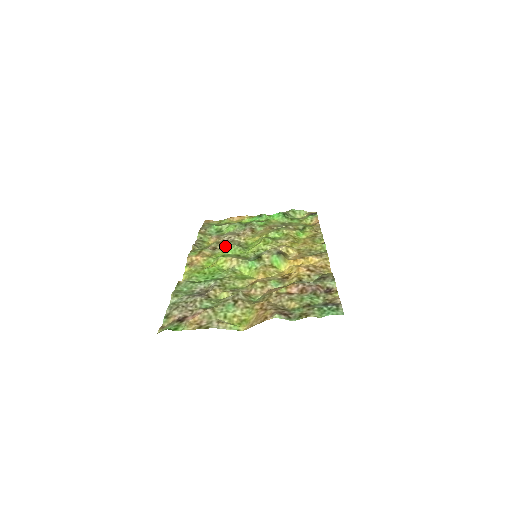
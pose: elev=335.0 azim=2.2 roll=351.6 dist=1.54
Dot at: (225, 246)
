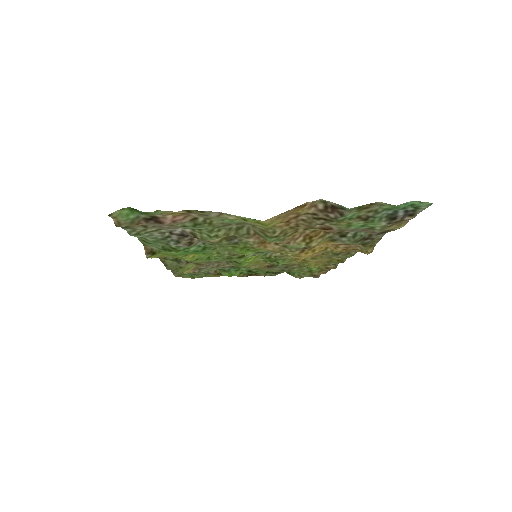
Dot at: occluded
